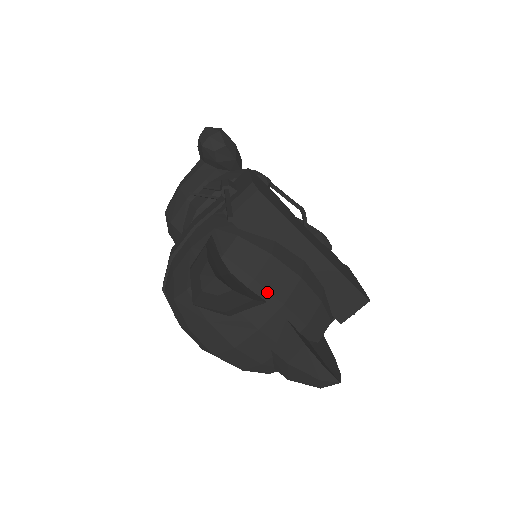
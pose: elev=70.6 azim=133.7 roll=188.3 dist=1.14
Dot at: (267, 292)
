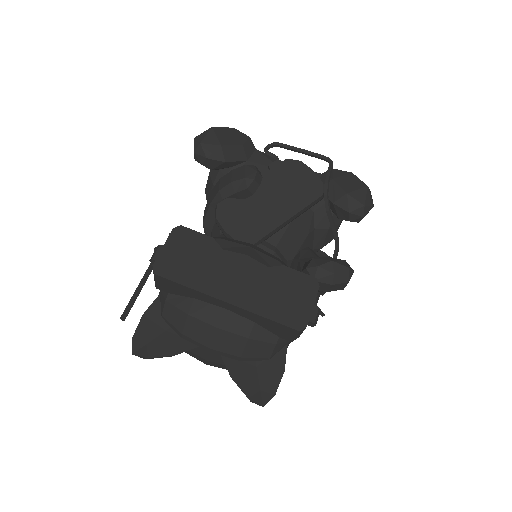
Dot at: (195, 341)
